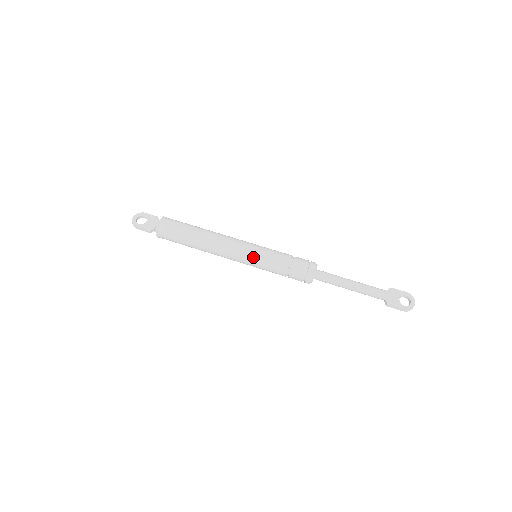
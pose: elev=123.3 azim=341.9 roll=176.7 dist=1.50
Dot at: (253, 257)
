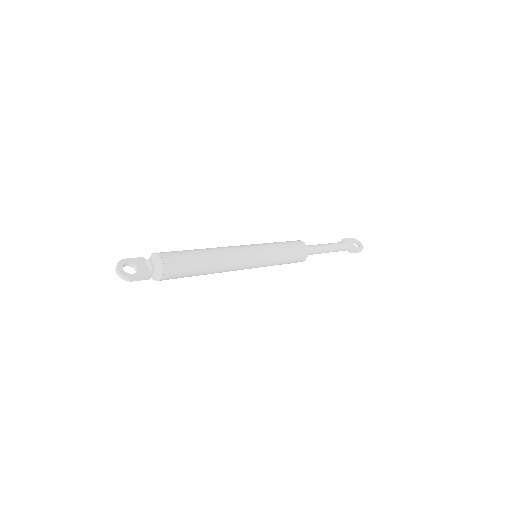
Dot at: (263, 256)
